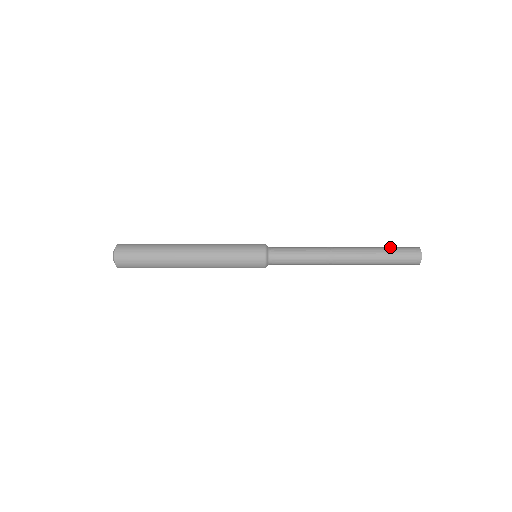
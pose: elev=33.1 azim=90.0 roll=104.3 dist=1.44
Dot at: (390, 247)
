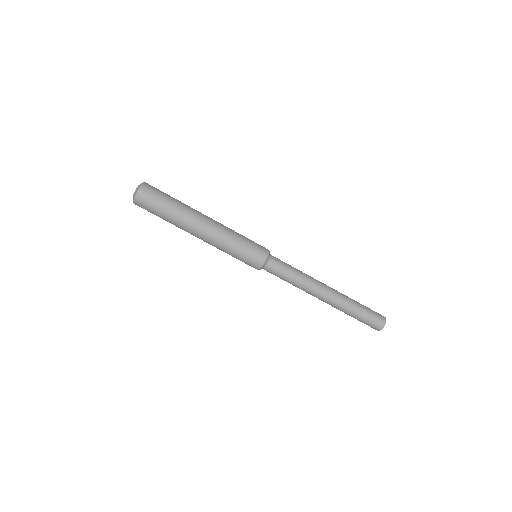
Dot at: occluded
